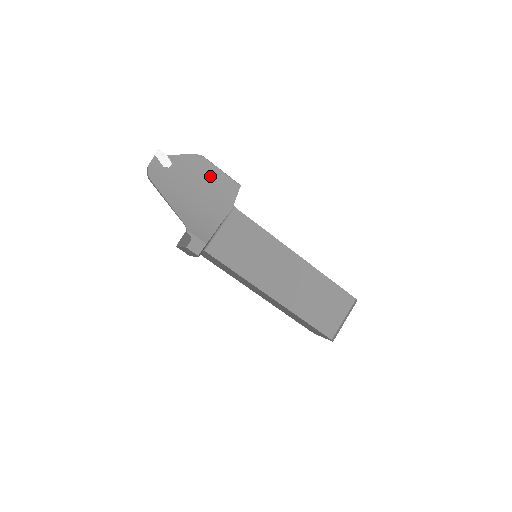
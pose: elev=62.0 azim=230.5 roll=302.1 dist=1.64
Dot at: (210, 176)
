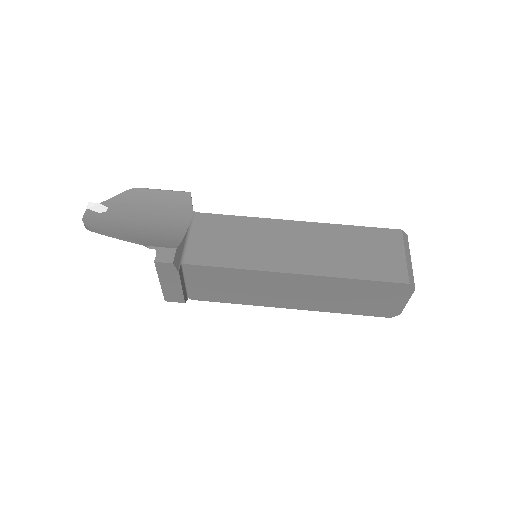
Dot at: (154, 200)
